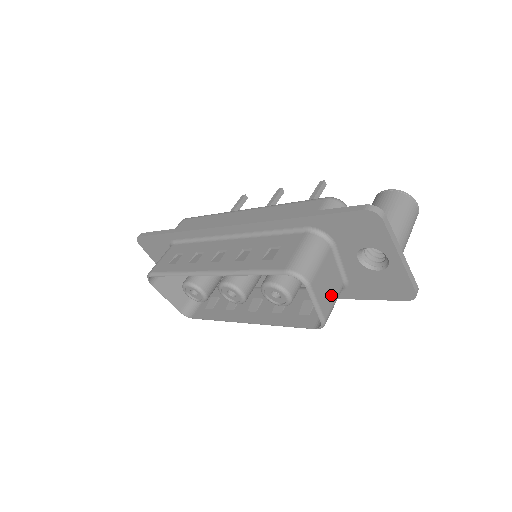
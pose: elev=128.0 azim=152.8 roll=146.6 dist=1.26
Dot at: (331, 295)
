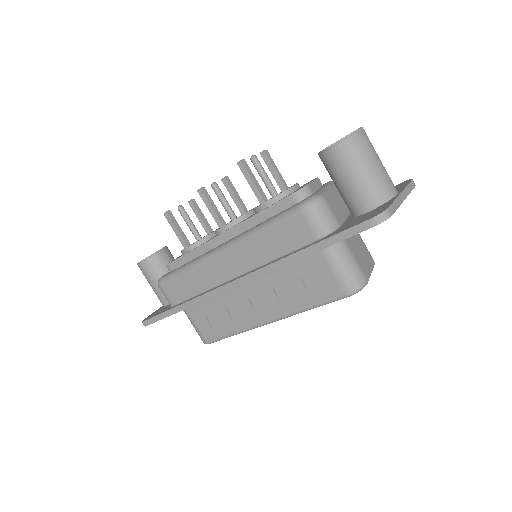
Dot at: (362, 247)
